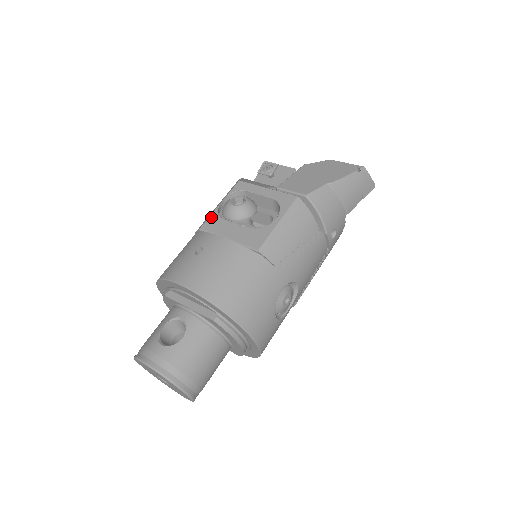
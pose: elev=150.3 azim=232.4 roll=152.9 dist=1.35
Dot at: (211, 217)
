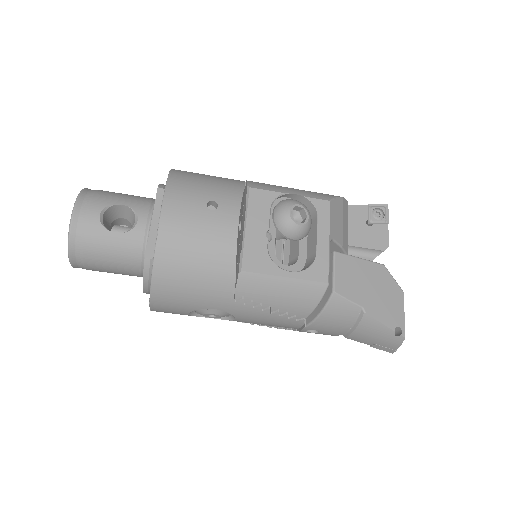
Dot at: (268, 193)
